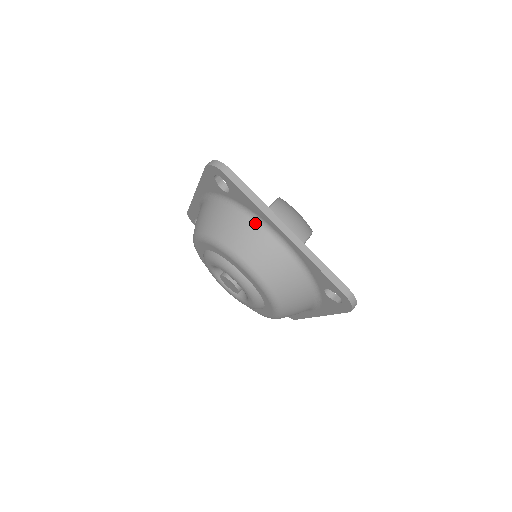
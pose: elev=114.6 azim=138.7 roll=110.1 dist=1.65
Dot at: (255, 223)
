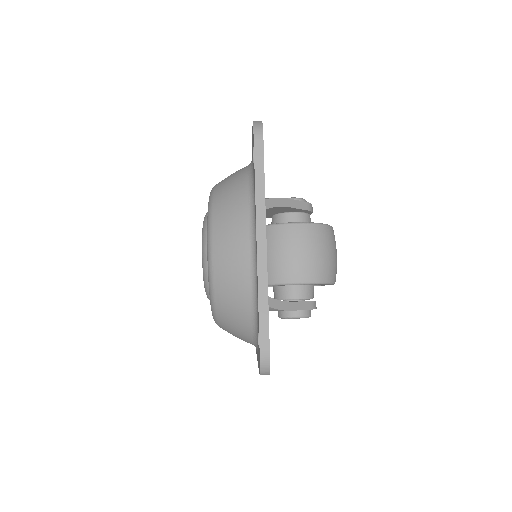
Dot at: (249, 210)
